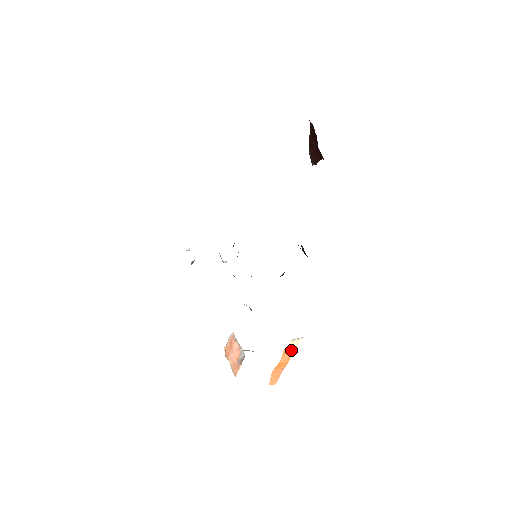
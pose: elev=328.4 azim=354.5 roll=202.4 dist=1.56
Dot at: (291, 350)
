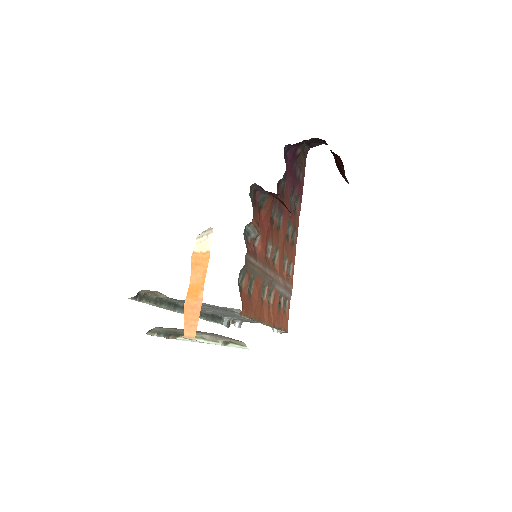
Dot at: (204, 259)
